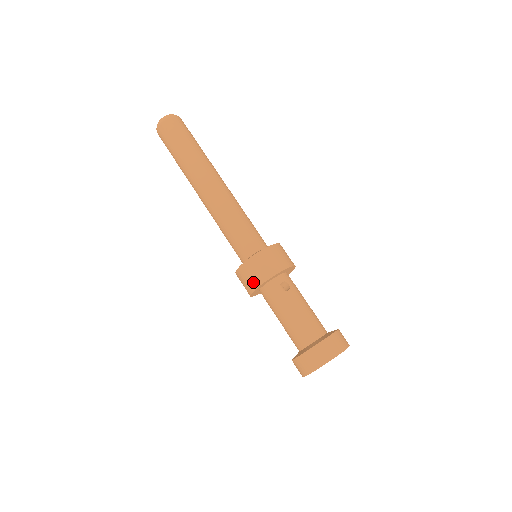
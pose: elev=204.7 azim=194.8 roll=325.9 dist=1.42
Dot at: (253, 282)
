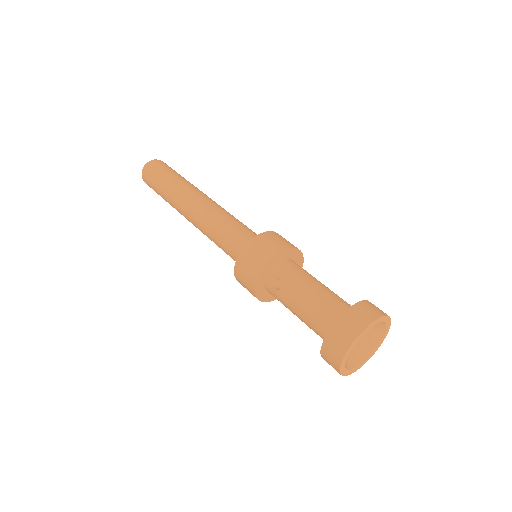
Dot at: (253, 295)
